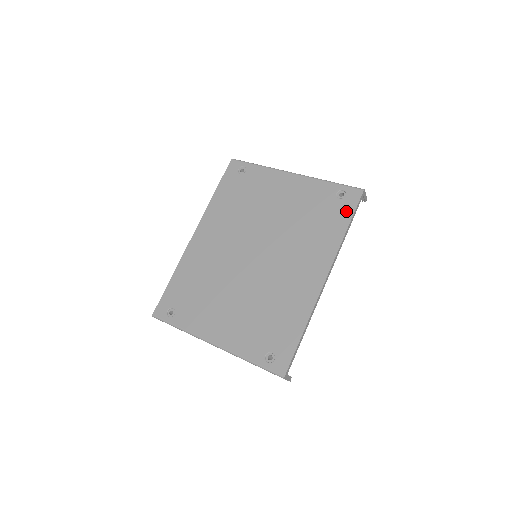
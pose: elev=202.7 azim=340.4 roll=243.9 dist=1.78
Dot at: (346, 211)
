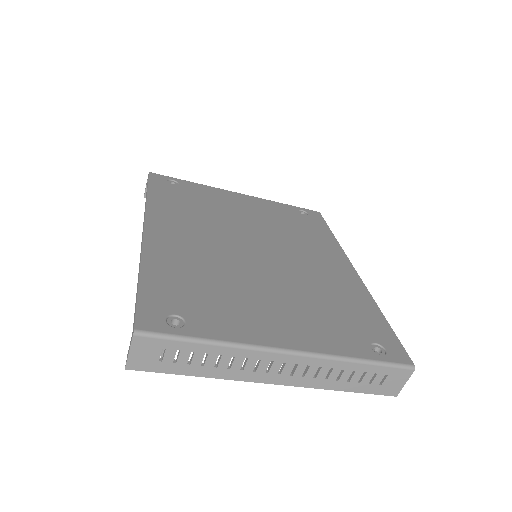
Dot at: (320, 223)
